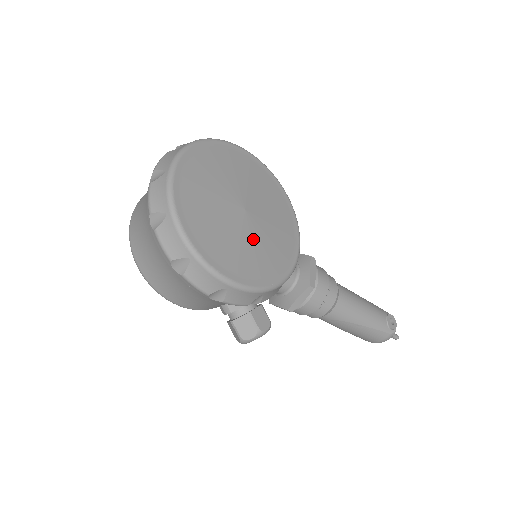
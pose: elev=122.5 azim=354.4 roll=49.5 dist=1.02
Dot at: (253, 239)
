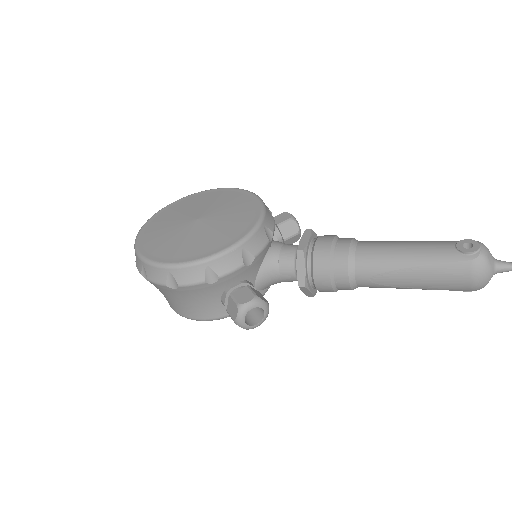
Dot at: (200, 233)
